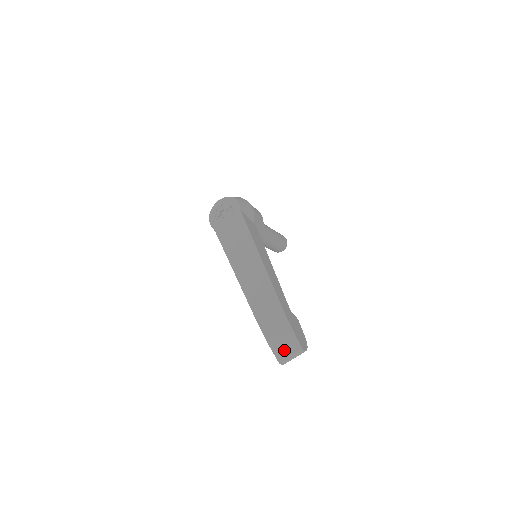
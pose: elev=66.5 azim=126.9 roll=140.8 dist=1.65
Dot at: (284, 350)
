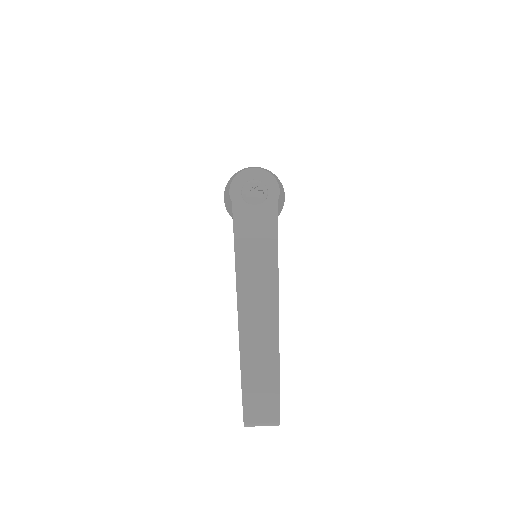
Dot at: (258, 414)
